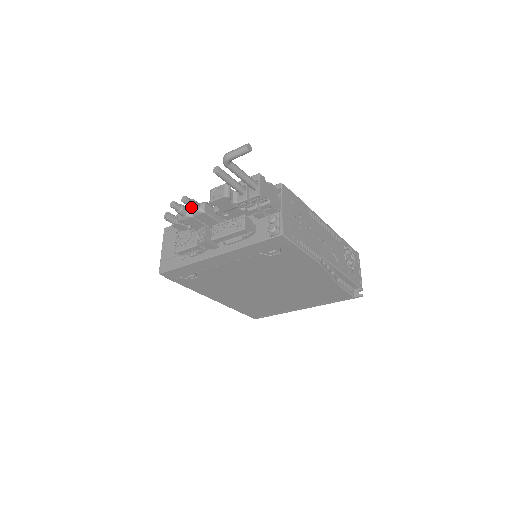
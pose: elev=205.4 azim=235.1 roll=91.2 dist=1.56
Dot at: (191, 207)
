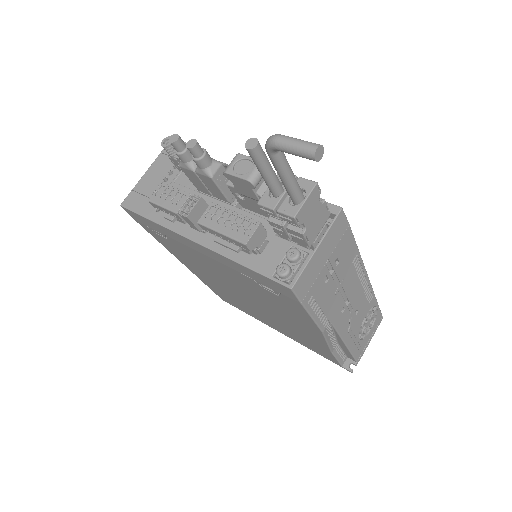
Dot at: (196, 160)
